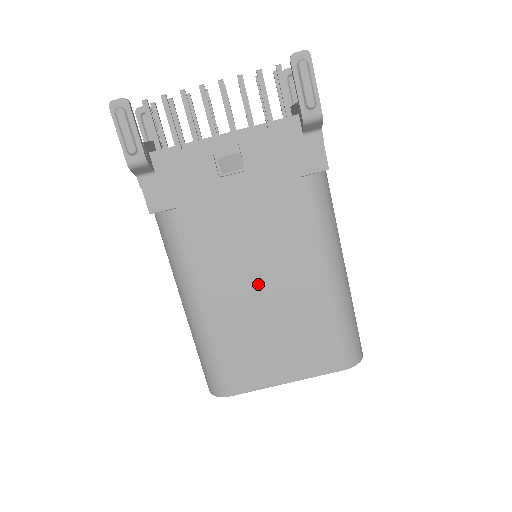
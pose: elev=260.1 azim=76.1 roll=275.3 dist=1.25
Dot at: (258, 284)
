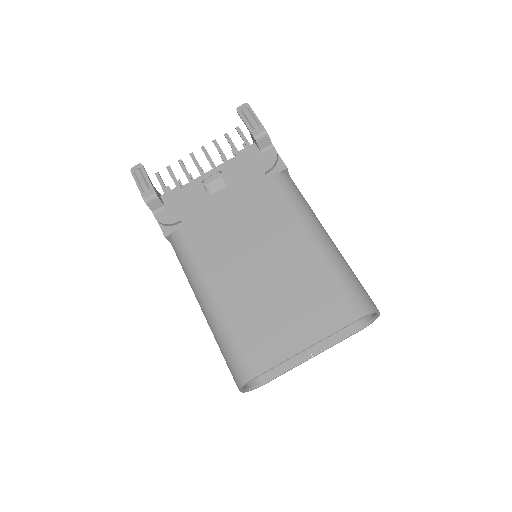
Dot at: (255, 262)
